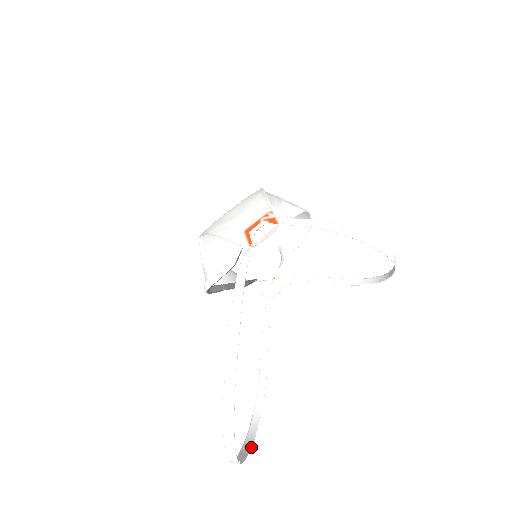
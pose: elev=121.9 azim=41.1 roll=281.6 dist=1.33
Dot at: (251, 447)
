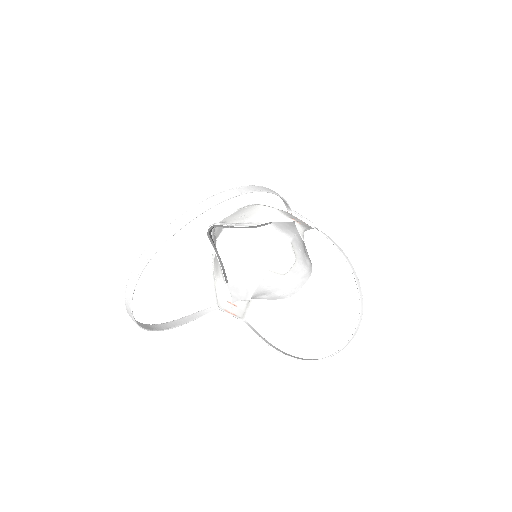
Dot at: occluded
